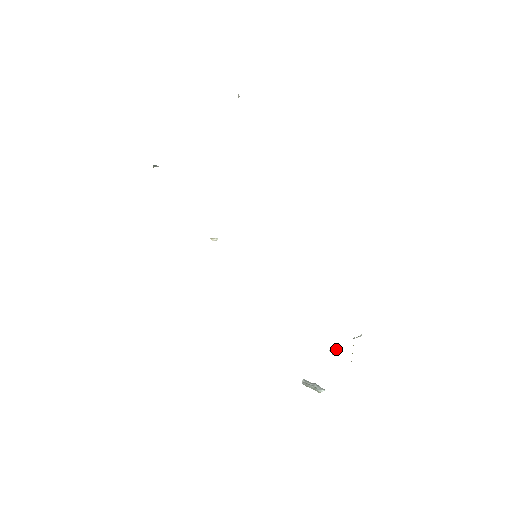
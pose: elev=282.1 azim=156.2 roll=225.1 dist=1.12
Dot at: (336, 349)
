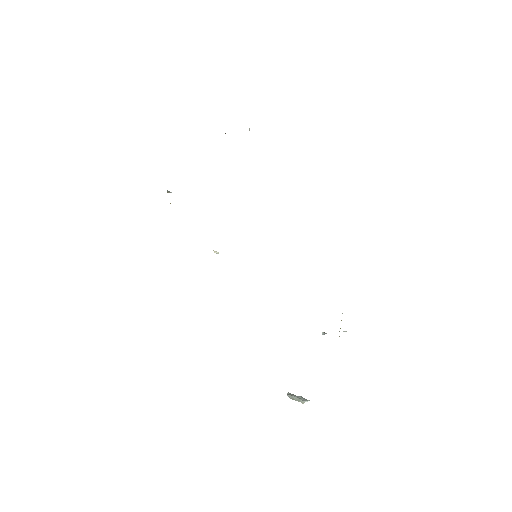
Dot at: occluded
